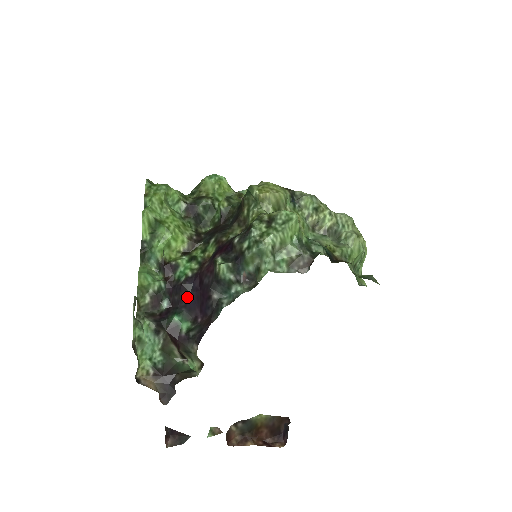
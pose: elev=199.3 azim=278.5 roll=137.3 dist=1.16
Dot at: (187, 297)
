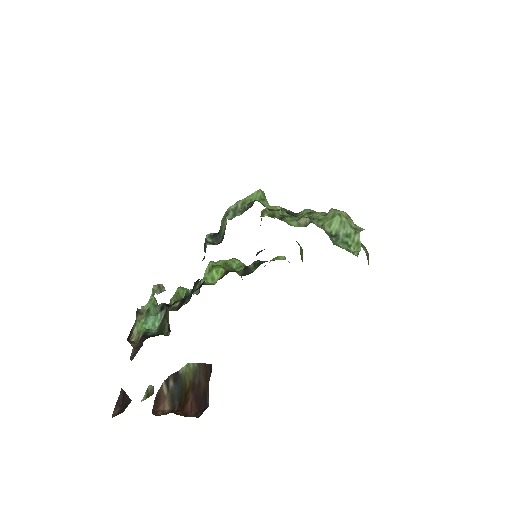
Dot at: occluded
